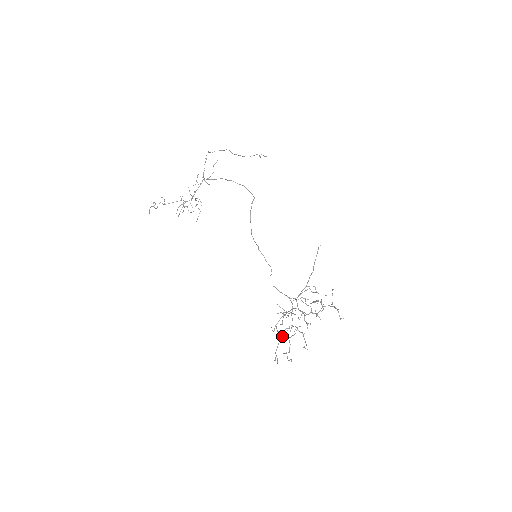
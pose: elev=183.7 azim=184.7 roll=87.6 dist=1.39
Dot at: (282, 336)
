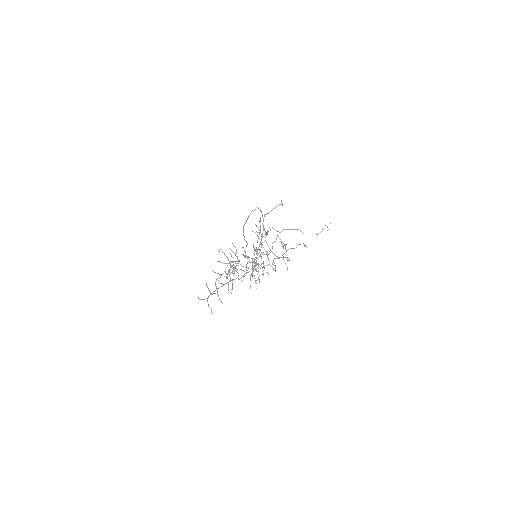
Dot at: (224, 284)
